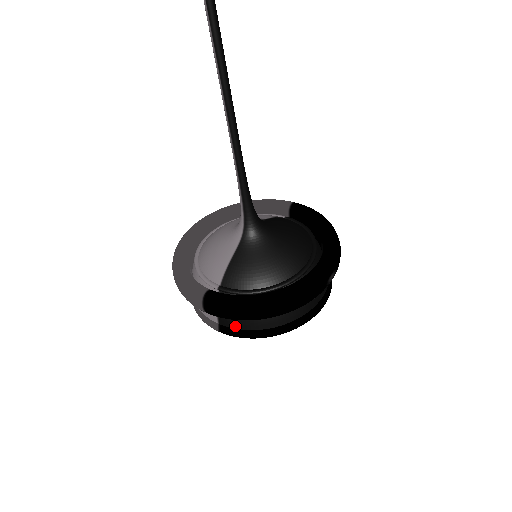
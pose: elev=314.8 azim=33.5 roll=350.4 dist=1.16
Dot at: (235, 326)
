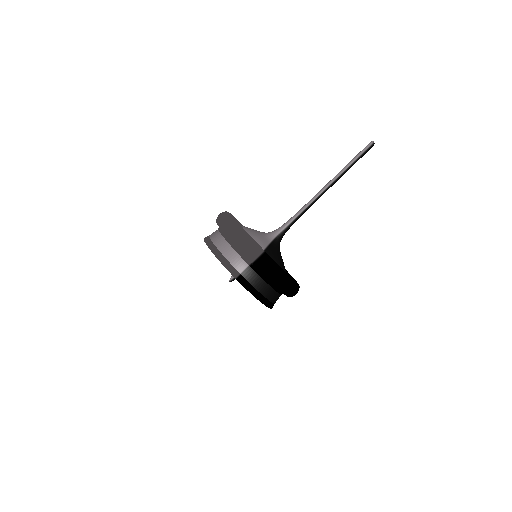
Dot at: (252, 282)
